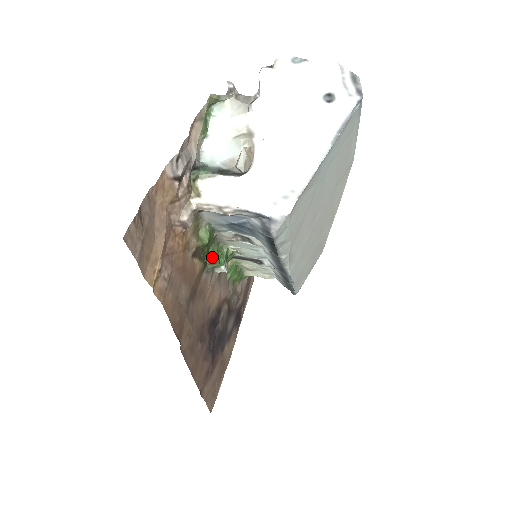
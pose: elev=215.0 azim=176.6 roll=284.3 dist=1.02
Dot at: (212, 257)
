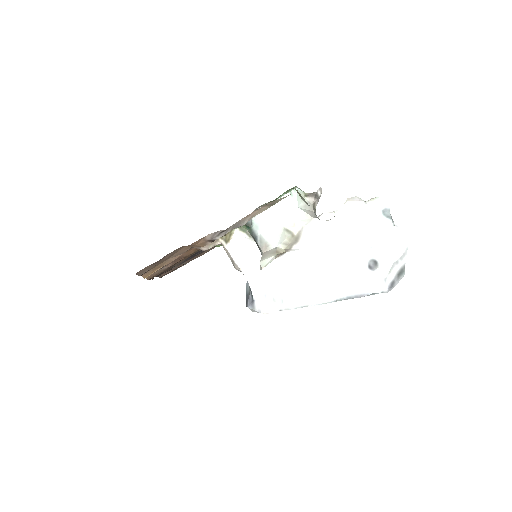
Dot at: occluded
